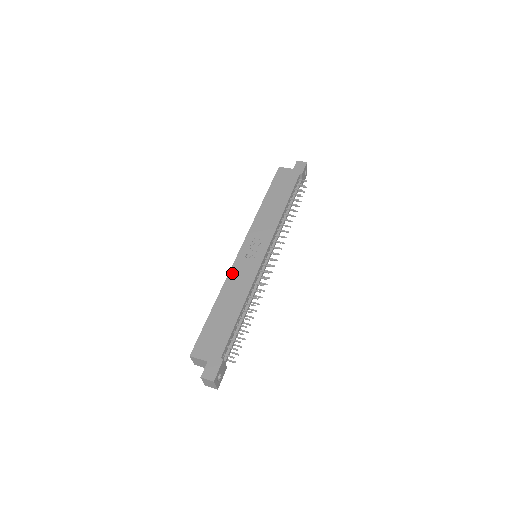
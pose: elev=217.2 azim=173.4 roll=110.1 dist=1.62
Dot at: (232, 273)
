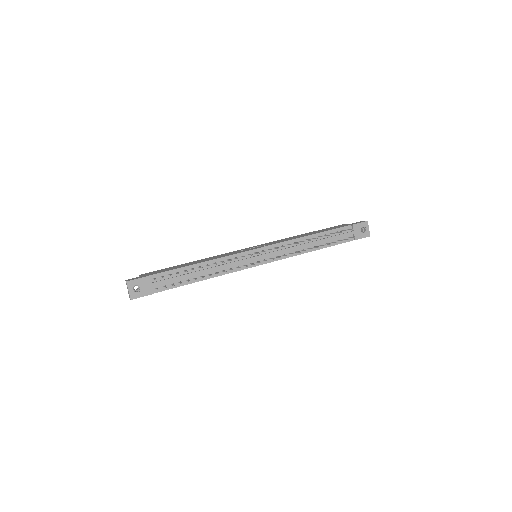
Dot at: (223, 254)
